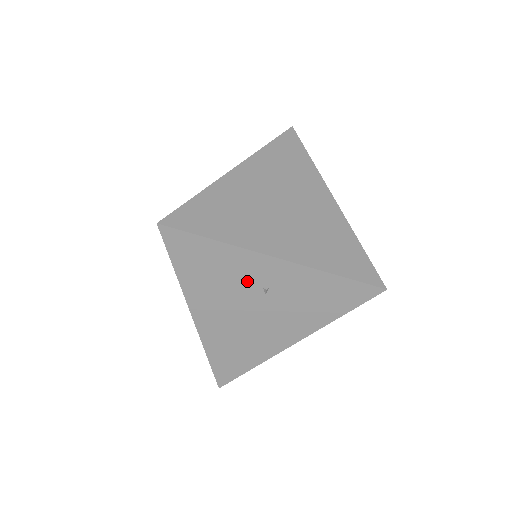
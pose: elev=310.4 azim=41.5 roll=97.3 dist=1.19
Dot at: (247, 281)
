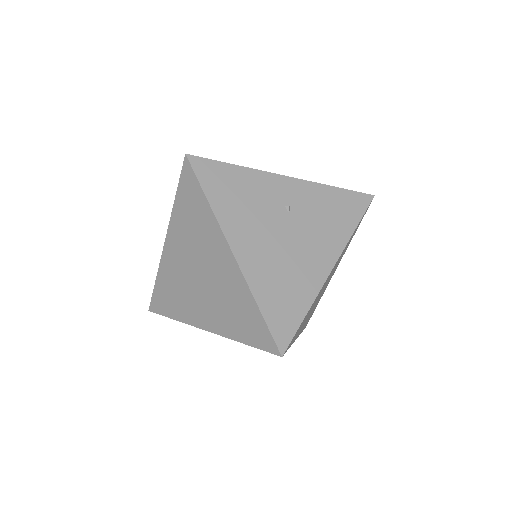
Dot at: (270, 202)
